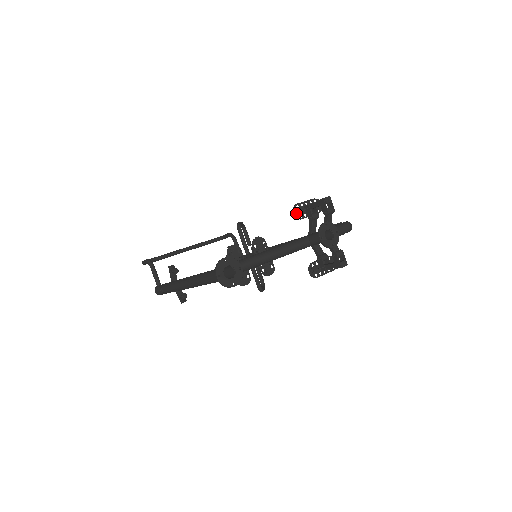
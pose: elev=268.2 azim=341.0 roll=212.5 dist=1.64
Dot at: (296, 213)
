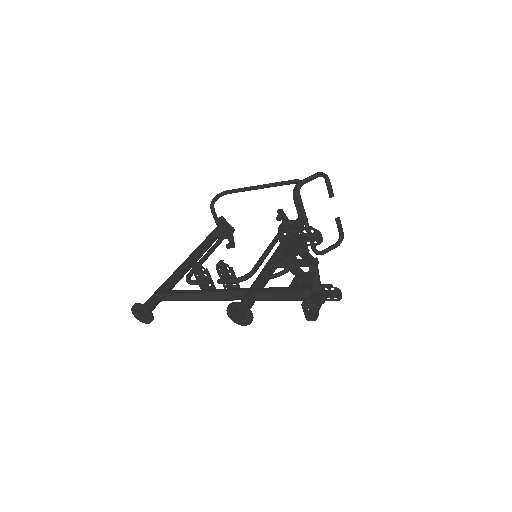
Dot at: (281, 241)
